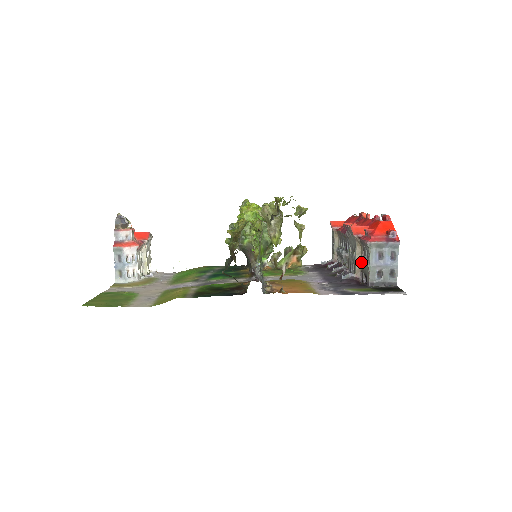
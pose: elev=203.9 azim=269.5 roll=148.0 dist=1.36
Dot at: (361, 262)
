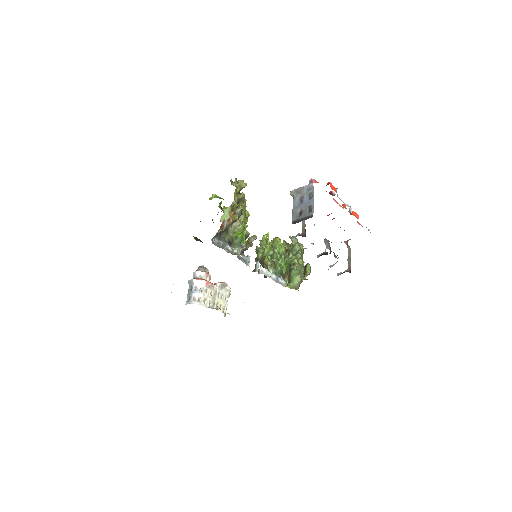
Dot at: (304, 221)
